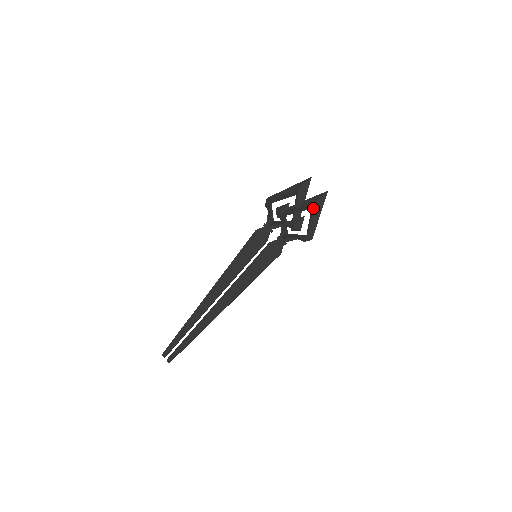
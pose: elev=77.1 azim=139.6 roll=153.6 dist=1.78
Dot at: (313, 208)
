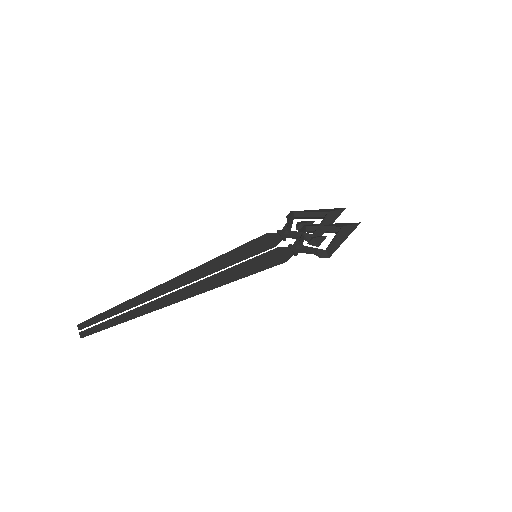
Dot at: (340, 229)
